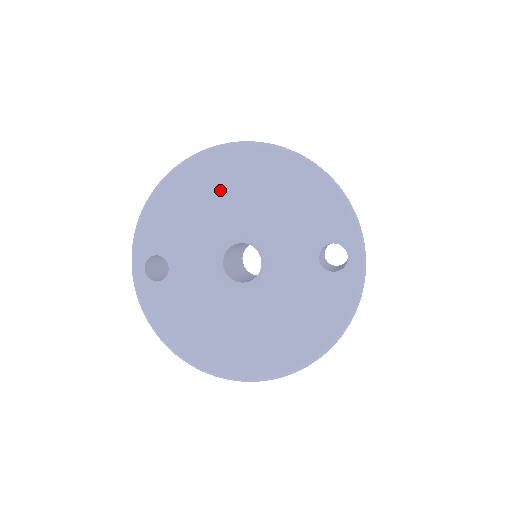
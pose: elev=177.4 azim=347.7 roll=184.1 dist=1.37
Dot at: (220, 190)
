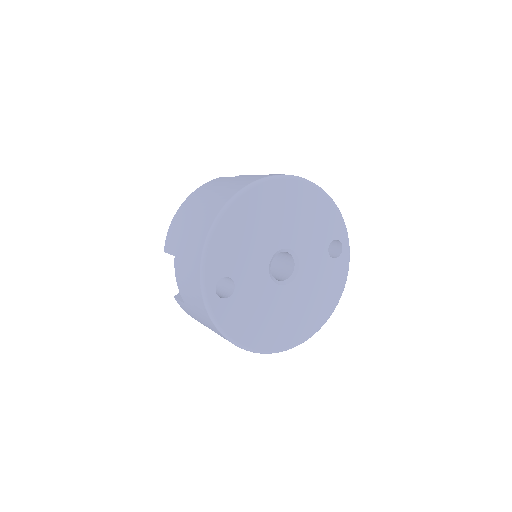
Dot at: (266, 215)
